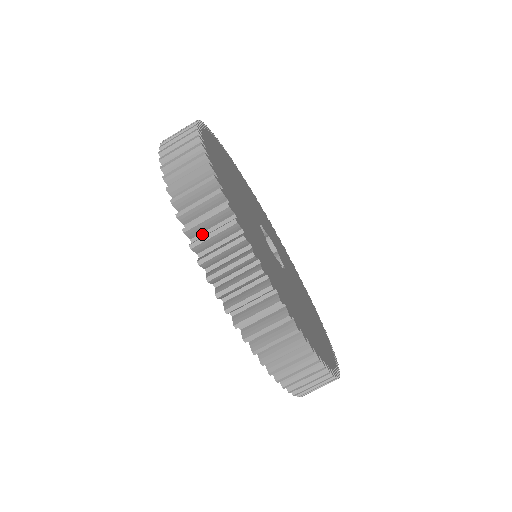
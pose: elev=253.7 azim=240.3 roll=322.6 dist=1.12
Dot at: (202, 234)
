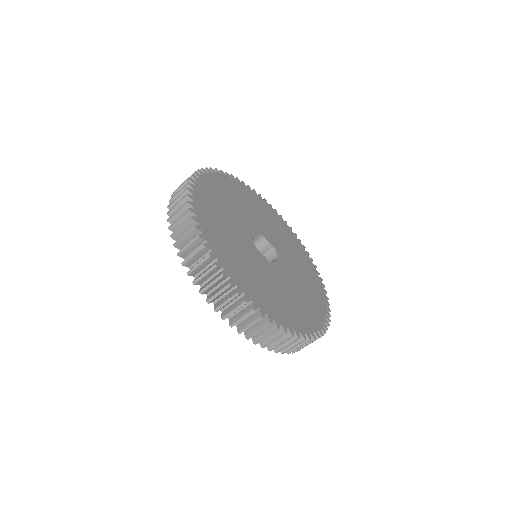
Dot at: occluded
